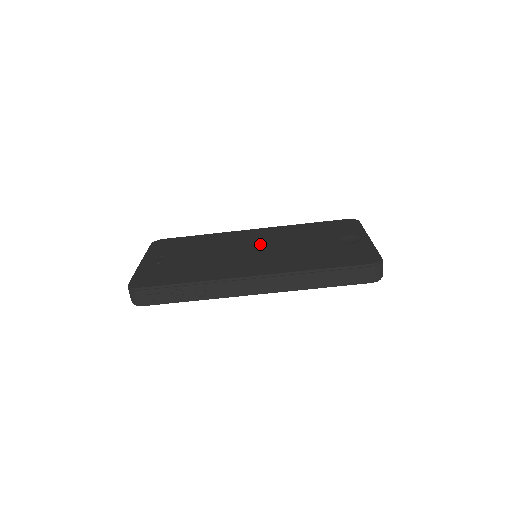
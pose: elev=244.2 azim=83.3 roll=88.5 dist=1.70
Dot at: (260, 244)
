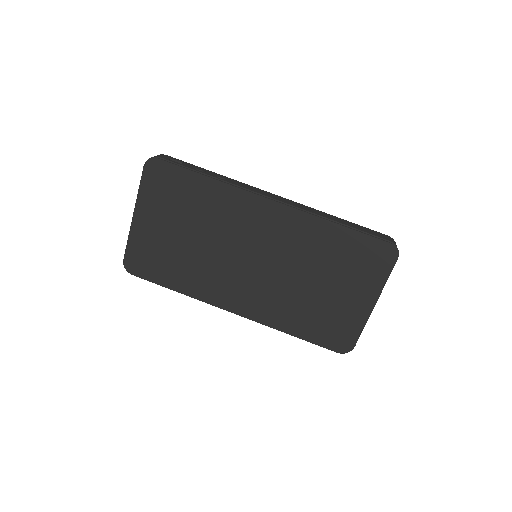
Dot at: occluded
